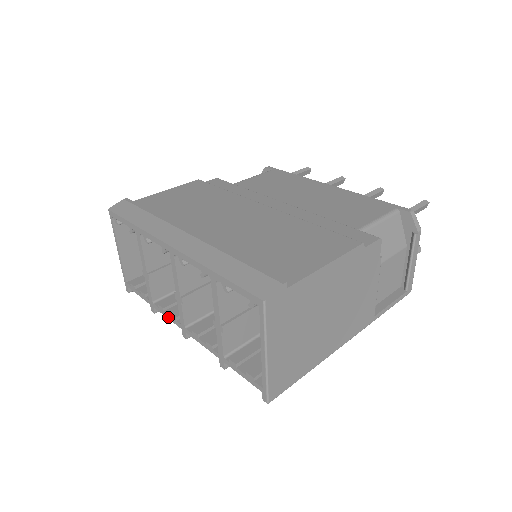
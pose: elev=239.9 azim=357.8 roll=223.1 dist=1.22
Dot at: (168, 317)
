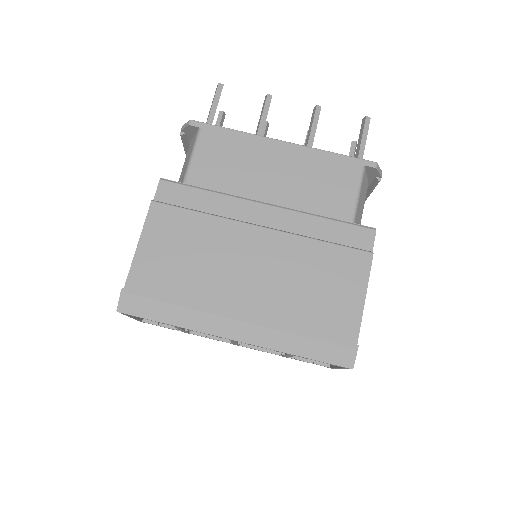
Dot at: (213, 339)
